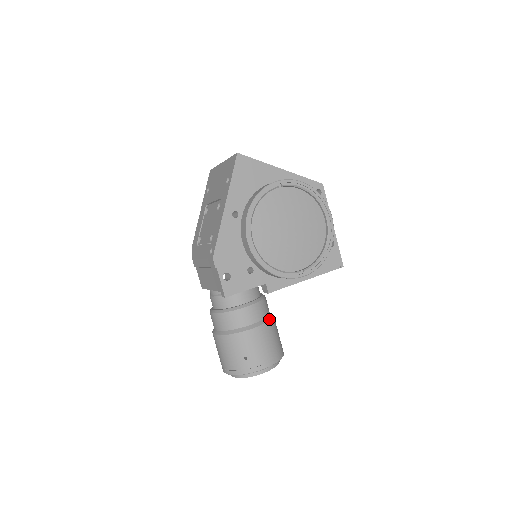
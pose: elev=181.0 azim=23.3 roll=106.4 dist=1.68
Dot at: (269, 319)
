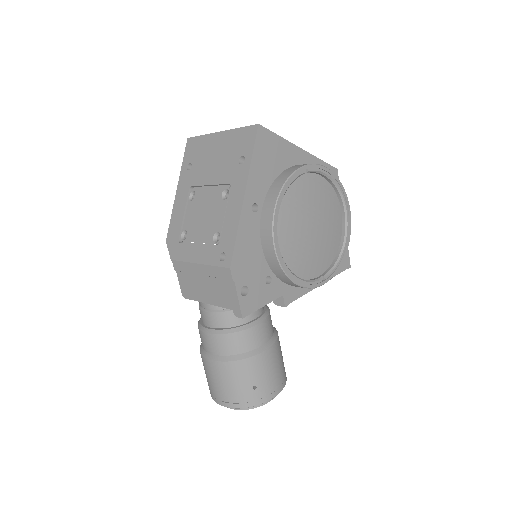
Dot at: (277, 335)
